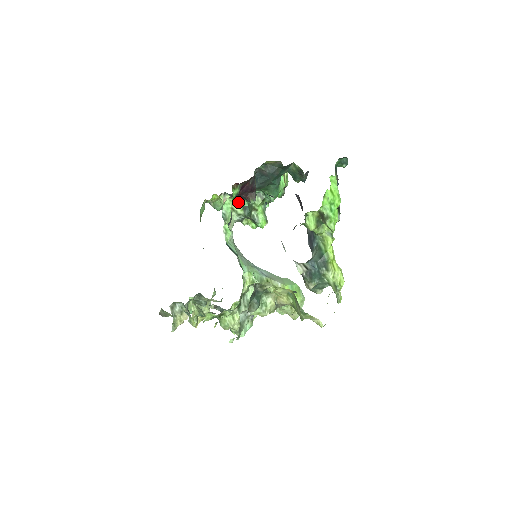
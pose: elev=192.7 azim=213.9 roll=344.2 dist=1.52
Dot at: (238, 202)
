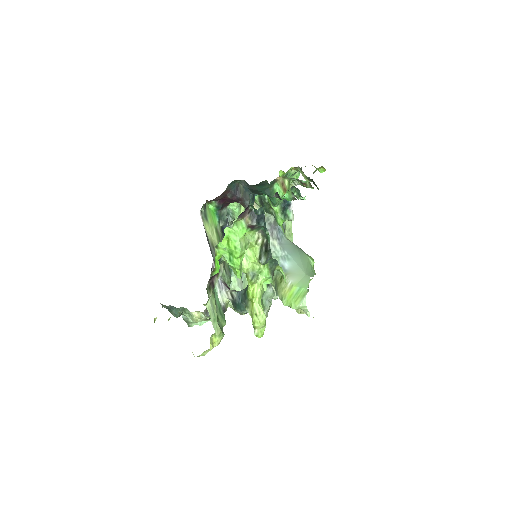
Dot at: (256, 199)
